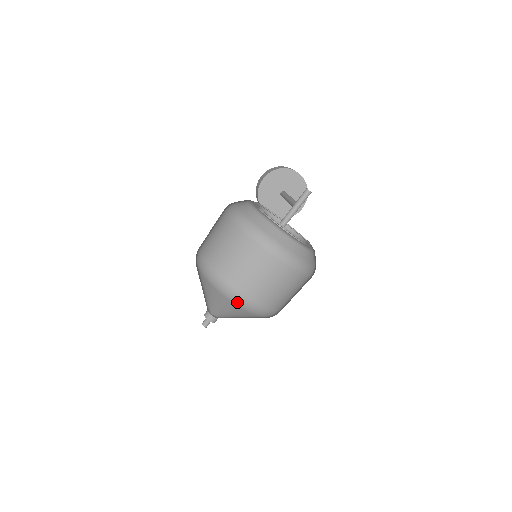
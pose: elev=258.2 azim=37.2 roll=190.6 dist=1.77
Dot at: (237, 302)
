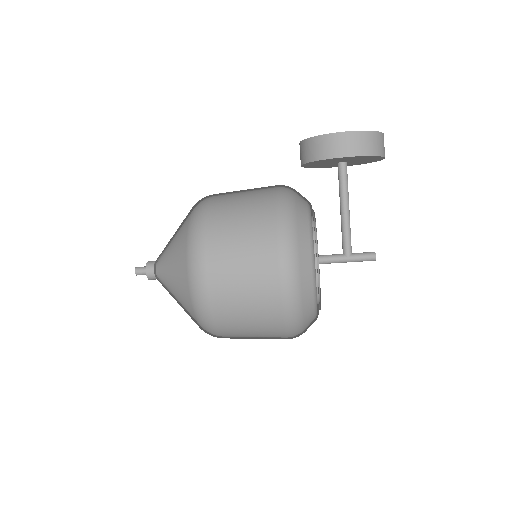
Dot at: occluded
